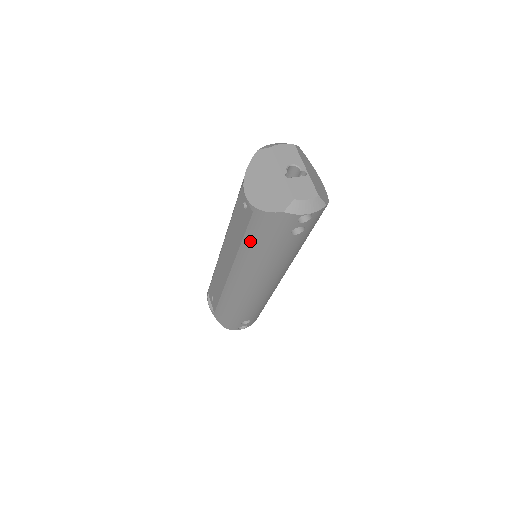
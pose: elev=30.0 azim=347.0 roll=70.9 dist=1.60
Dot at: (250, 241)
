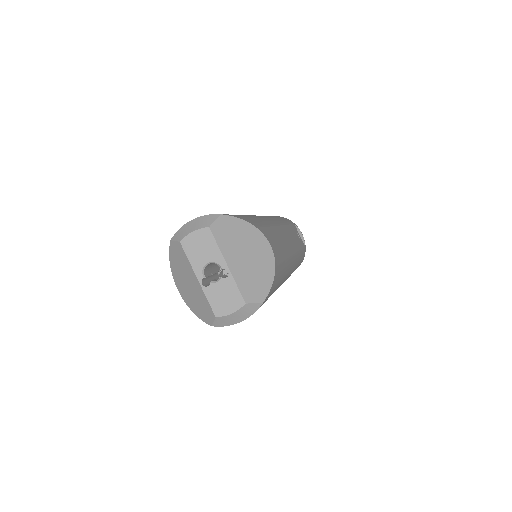
Dot at: occluded
